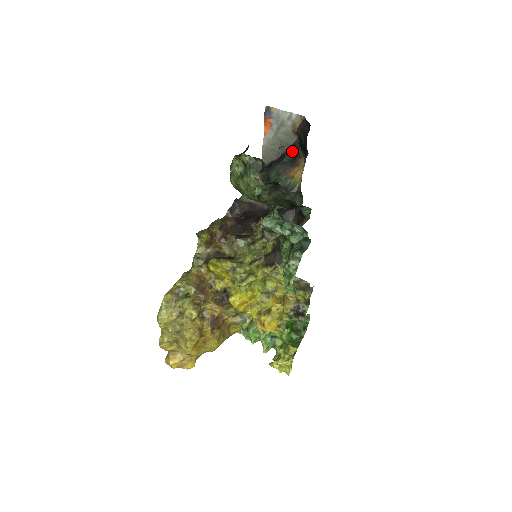
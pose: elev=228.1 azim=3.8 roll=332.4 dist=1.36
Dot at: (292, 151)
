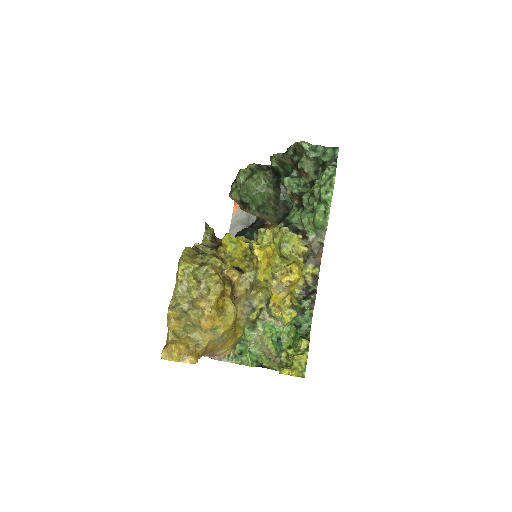
Dot at: (259, 220)
